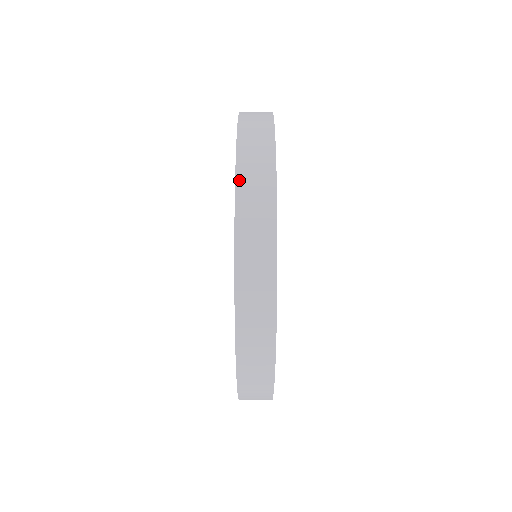
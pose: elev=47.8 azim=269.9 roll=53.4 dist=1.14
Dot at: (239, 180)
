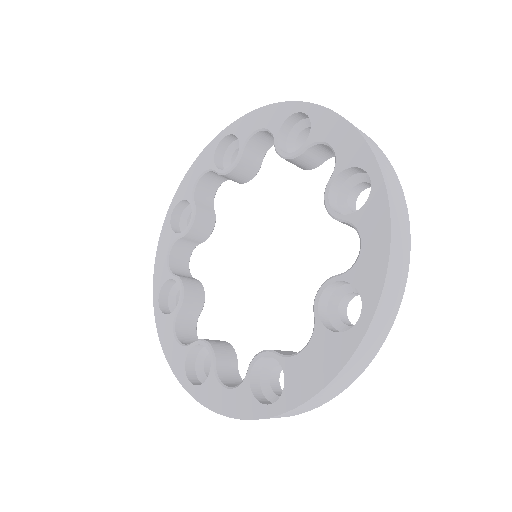
Dot at: (355, 356)
